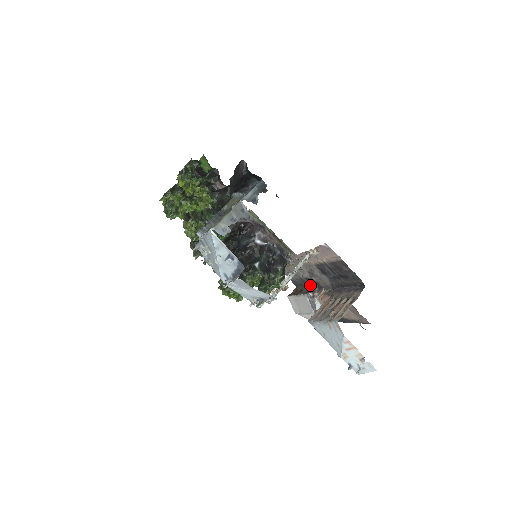
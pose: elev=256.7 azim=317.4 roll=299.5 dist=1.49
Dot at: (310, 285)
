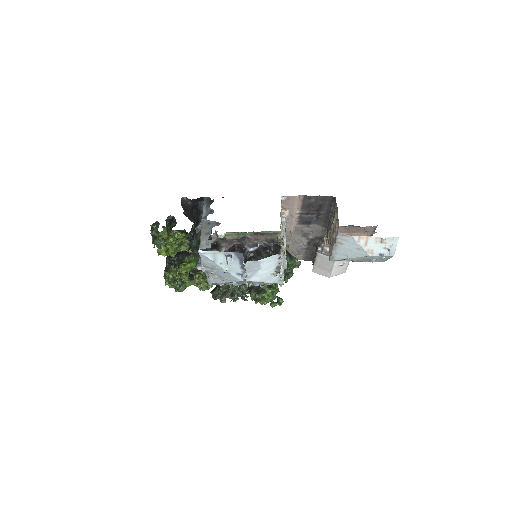
Dot at: (315, 246)
